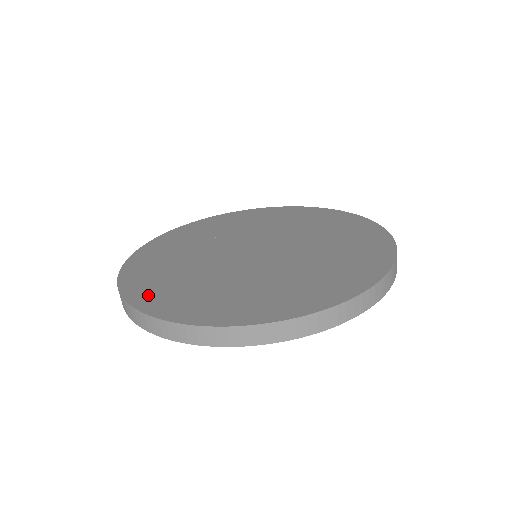
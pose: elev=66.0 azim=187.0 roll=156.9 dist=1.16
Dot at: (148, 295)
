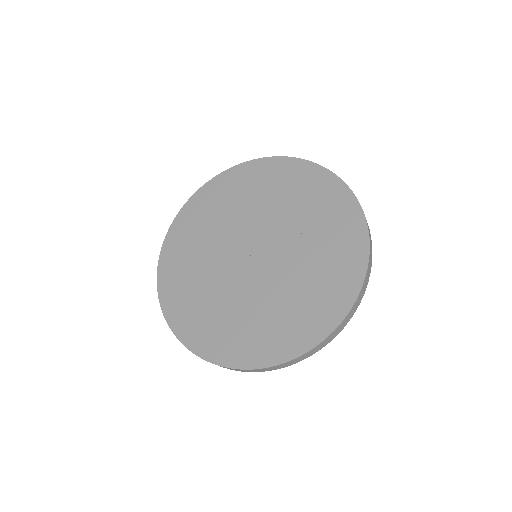
Dot at: (182, 320)
